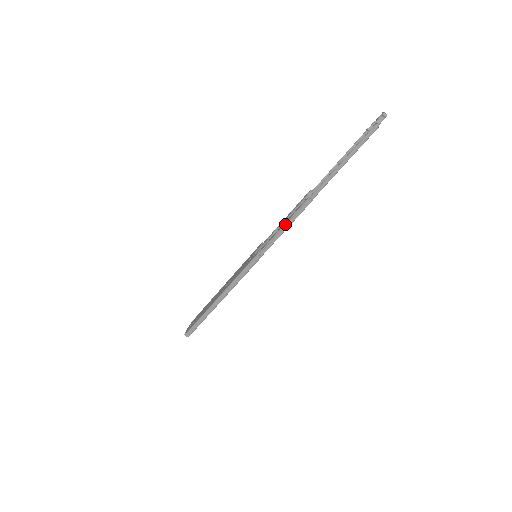
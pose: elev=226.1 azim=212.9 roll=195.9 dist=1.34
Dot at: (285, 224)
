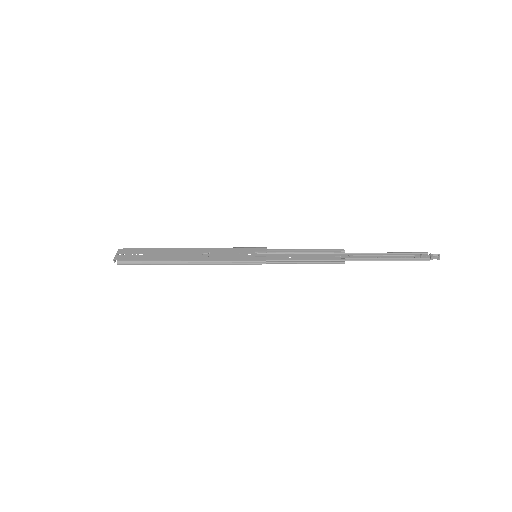
Dot at: (310, 261)
